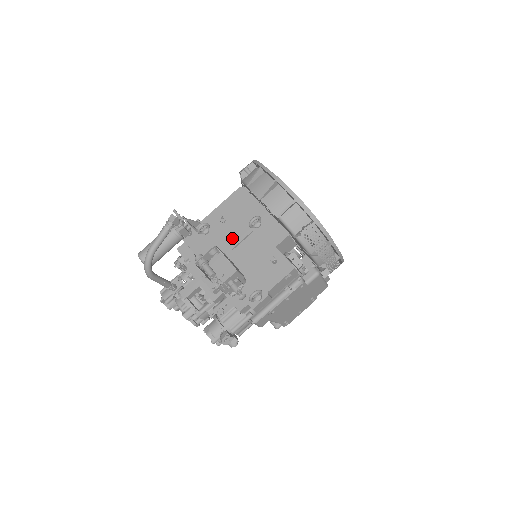
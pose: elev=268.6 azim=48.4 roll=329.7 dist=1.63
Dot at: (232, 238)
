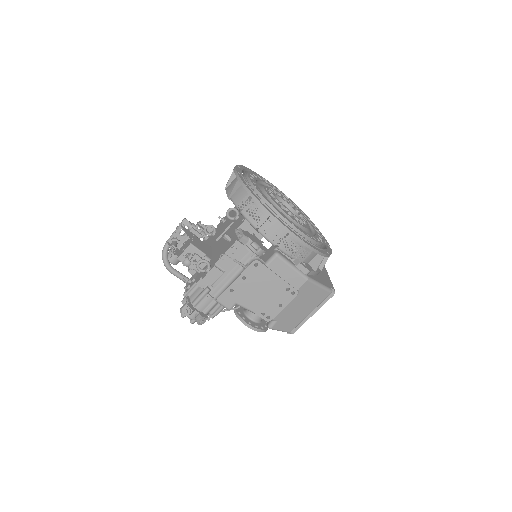
Dot at: (220, 232)
